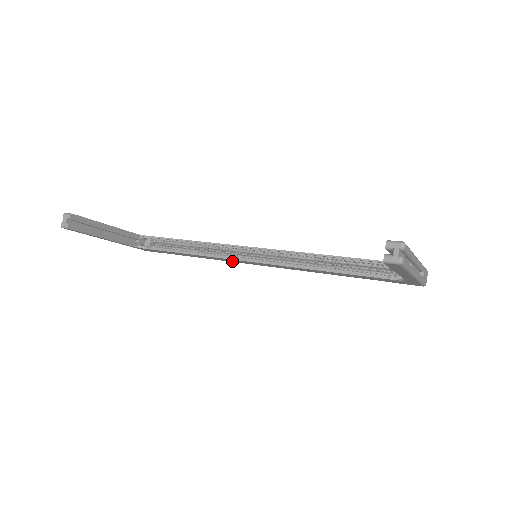
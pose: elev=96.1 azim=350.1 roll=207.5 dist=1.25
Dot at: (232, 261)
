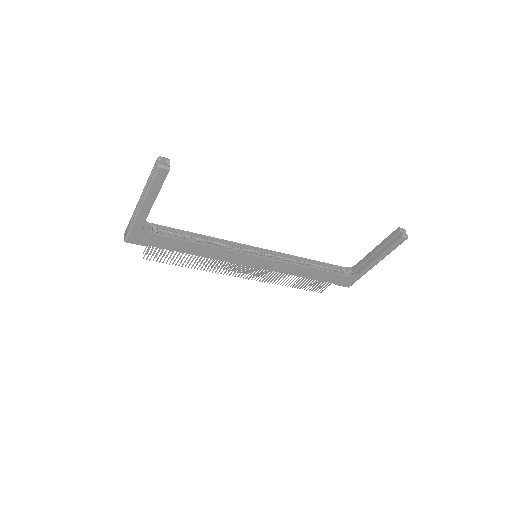
Dot at: (230, 260)
